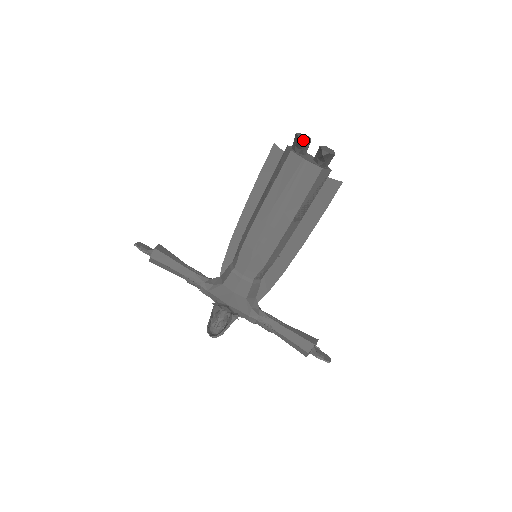
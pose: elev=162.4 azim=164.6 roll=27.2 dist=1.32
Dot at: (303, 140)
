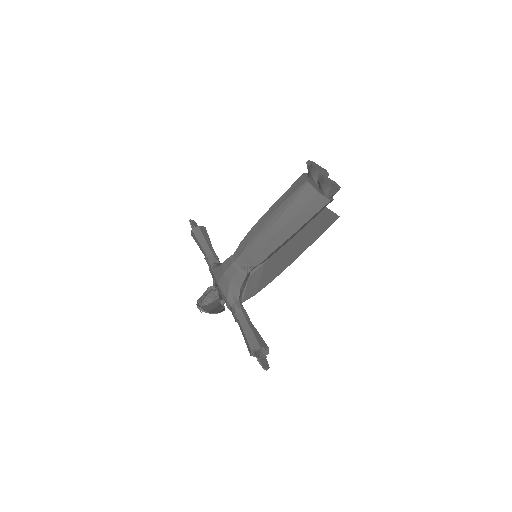
Dot at: (310, 164)
